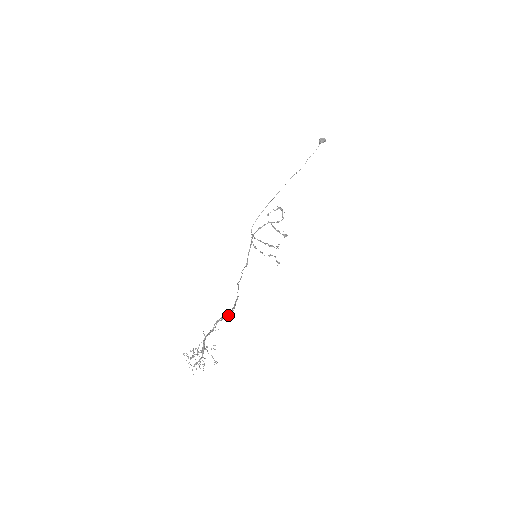
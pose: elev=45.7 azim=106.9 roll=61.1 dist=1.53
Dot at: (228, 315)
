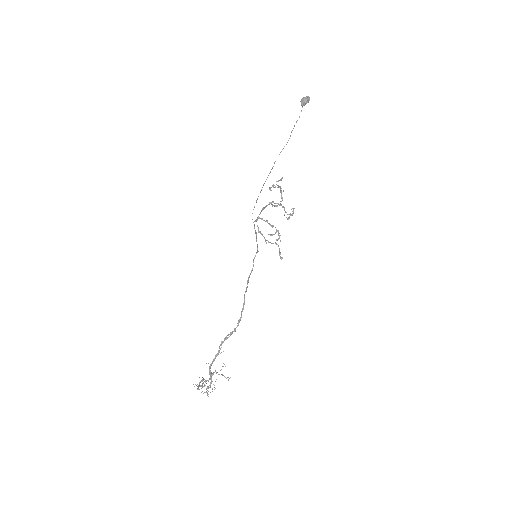
Dot at: (234, 330)
